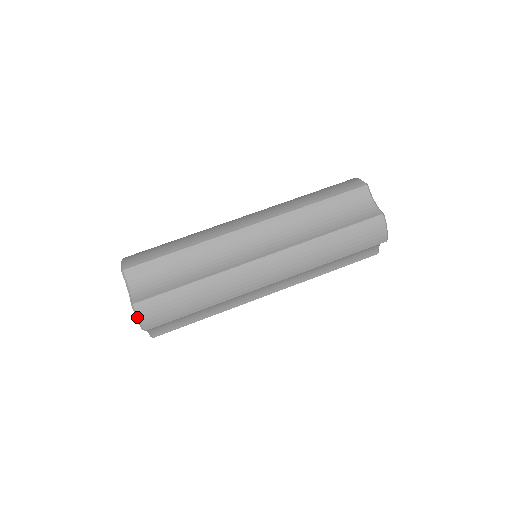
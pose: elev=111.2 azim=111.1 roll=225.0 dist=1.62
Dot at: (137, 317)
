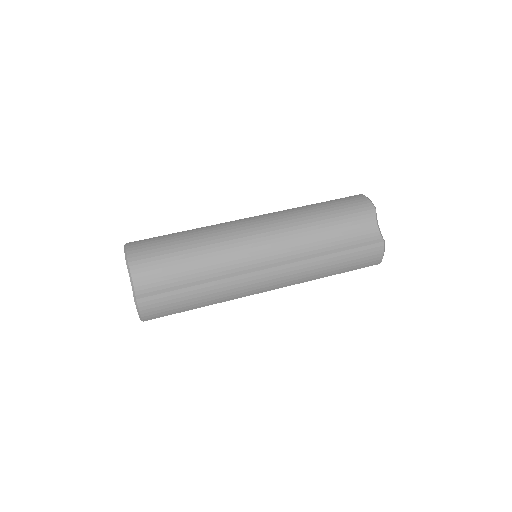
Dot at: (125, 250)
